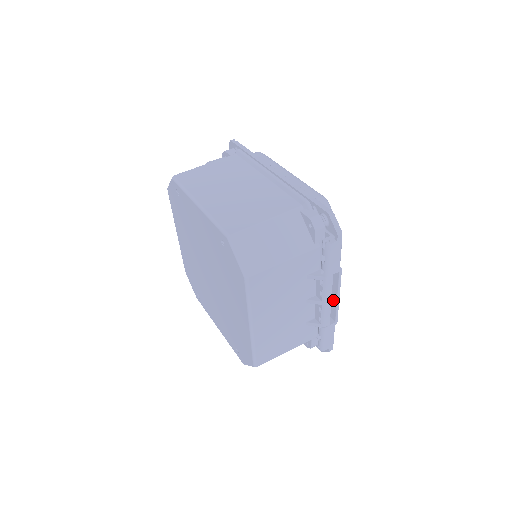
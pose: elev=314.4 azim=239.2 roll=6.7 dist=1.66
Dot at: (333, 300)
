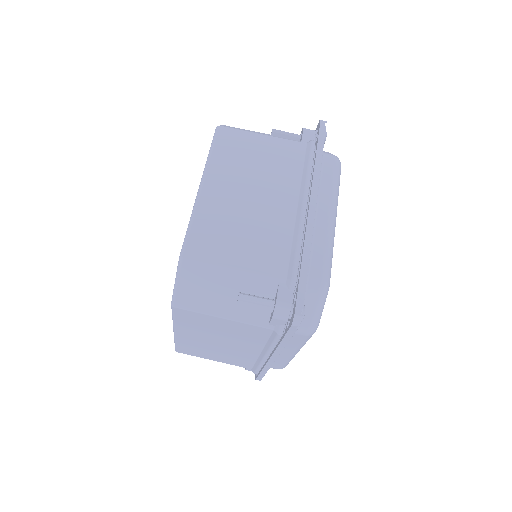
Dot at: occluded
